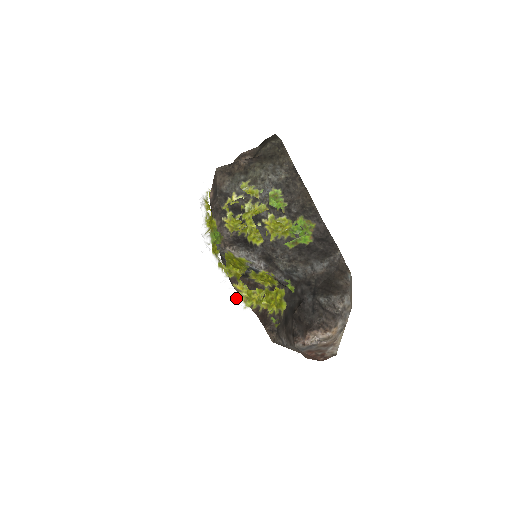
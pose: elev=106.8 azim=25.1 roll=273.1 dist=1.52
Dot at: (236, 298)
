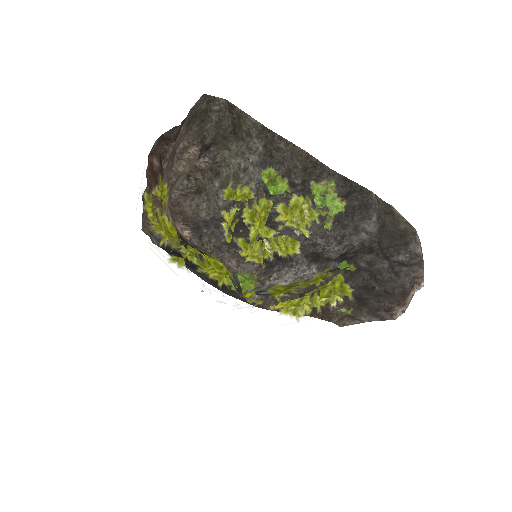
Dot at: (285, 319)
